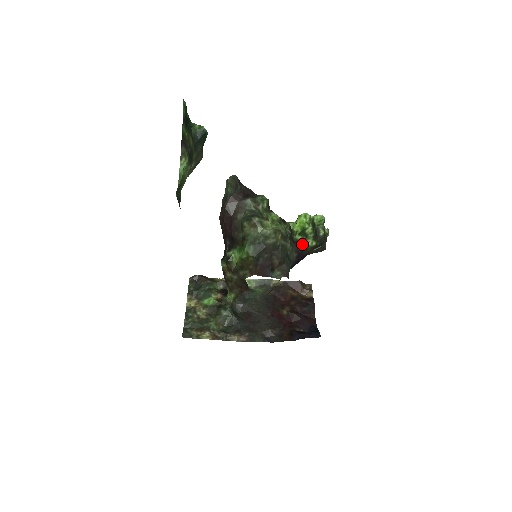
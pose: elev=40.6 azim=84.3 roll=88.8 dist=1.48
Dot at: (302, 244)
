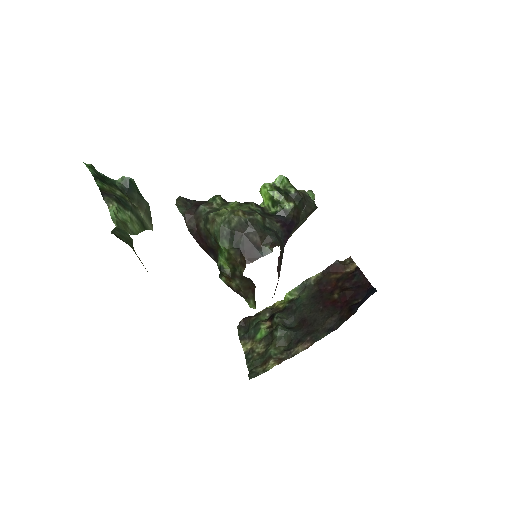
Dot at: (280, 212)
